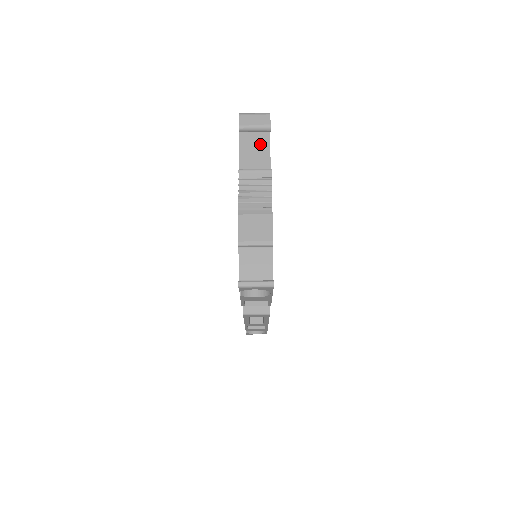
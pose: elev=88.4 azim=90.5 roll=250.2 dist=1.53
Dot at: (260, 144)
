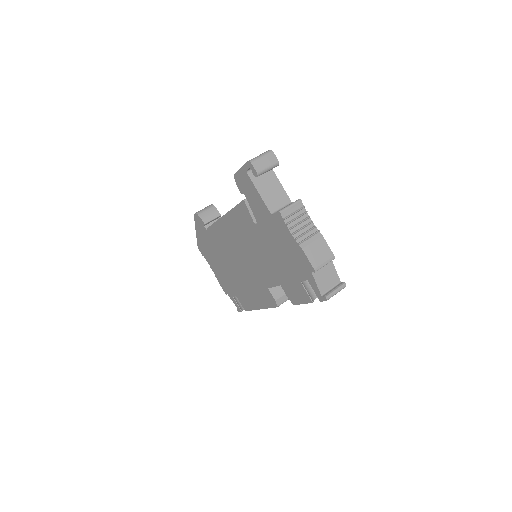
Dot at: (269, 178)
